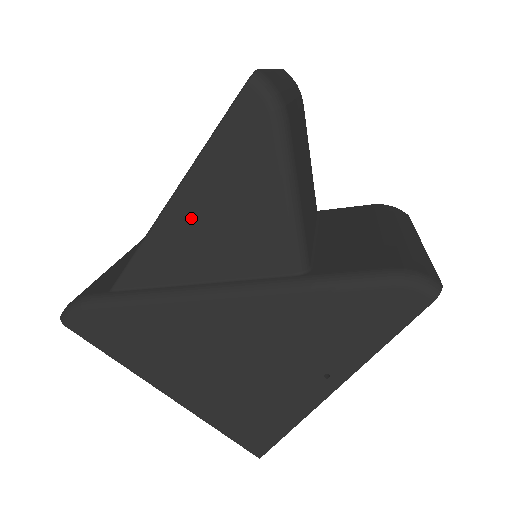
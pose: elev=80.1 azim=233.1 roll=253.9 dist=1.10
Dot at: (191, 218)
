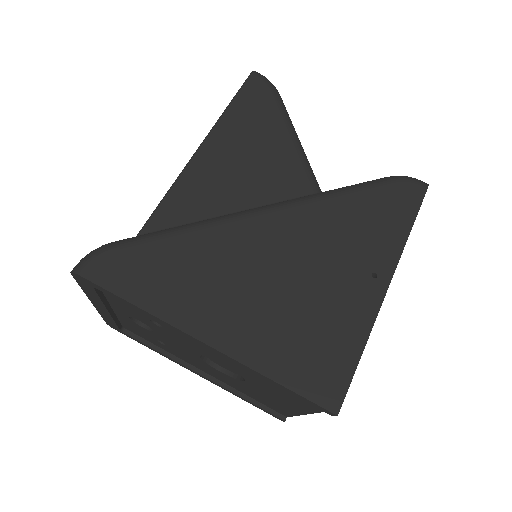
Dot at: (219, 159)
